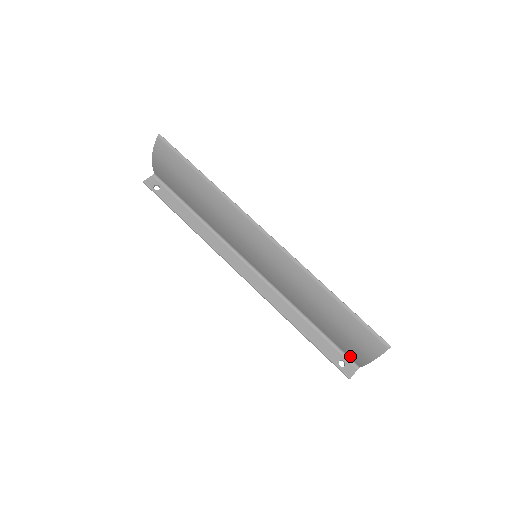
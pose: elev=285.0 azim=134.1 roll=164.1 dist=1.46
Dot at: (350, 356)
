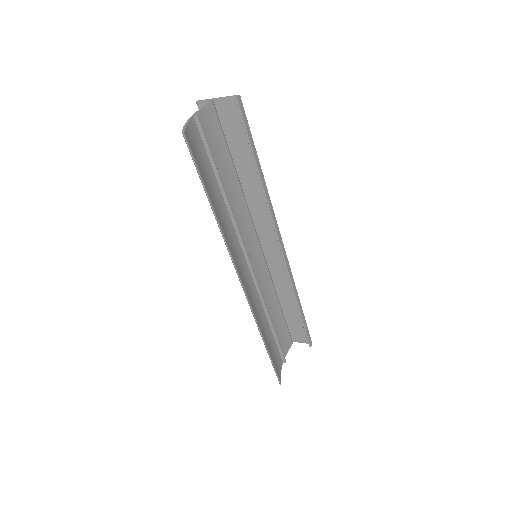
Dot at: (287, 338)
